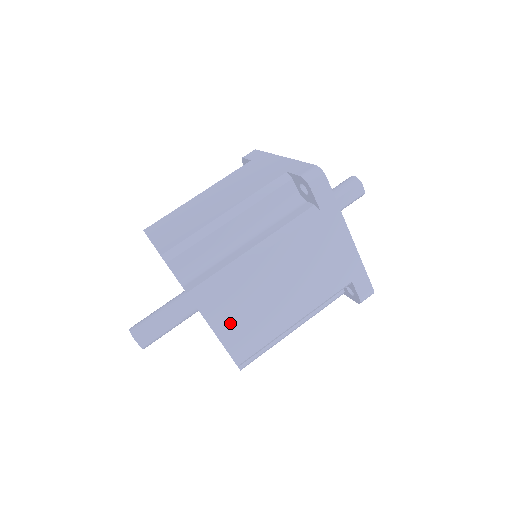
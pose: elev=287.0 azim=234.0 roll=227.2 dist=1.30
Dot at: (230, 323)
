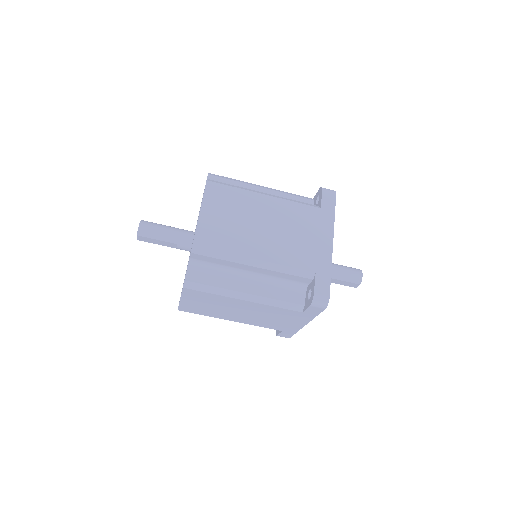
Dot at: (194, 302)
